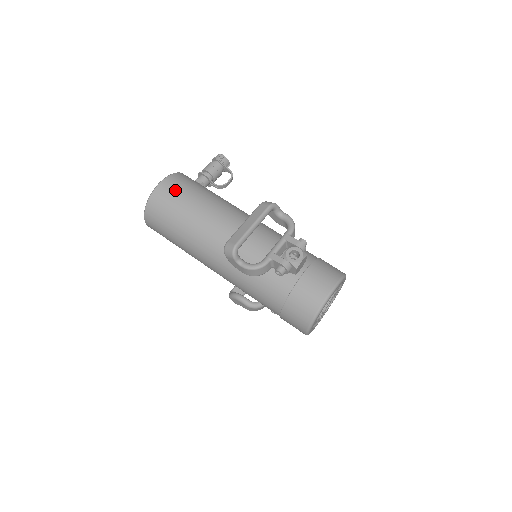
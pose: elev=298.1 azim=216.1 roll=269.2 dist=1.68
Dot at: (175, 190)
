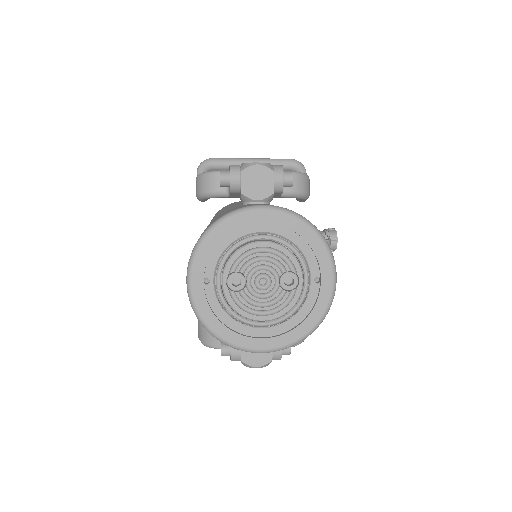
Dot at: occluded
